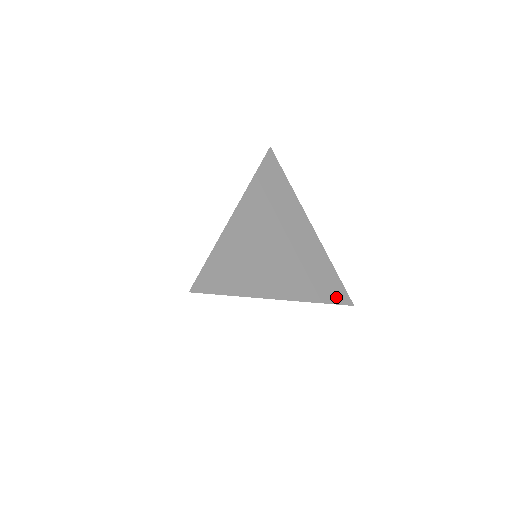
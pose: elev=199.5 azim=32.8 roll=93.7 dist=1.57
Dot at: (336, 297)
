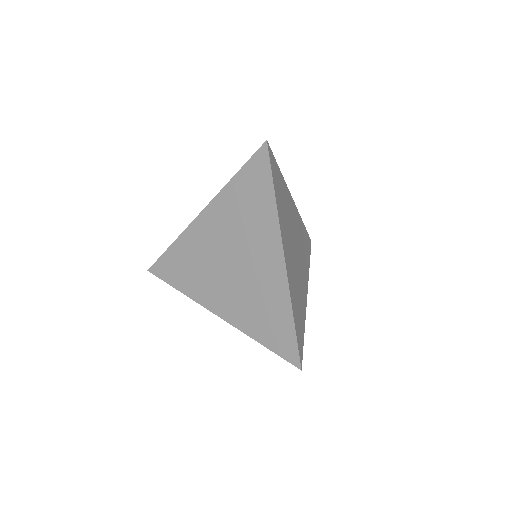
Dot at: (309, 248)
